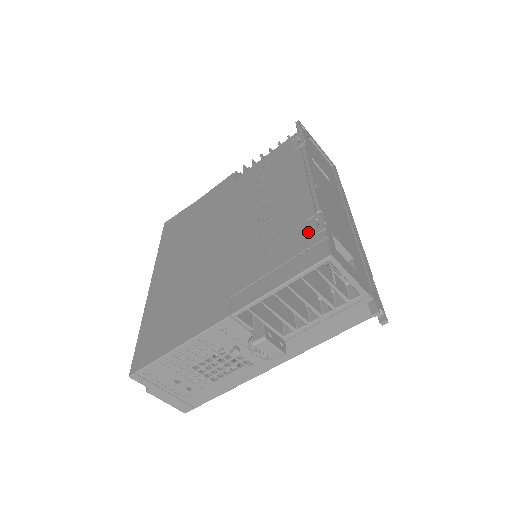
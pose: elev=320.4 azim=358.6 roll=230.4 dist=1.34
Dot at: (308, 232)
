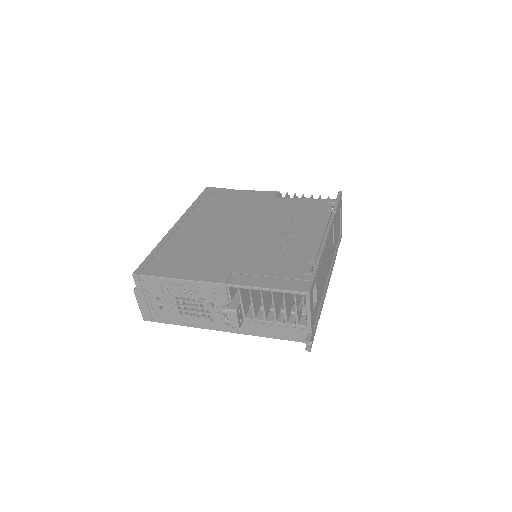
Dot at: (304, 270)
